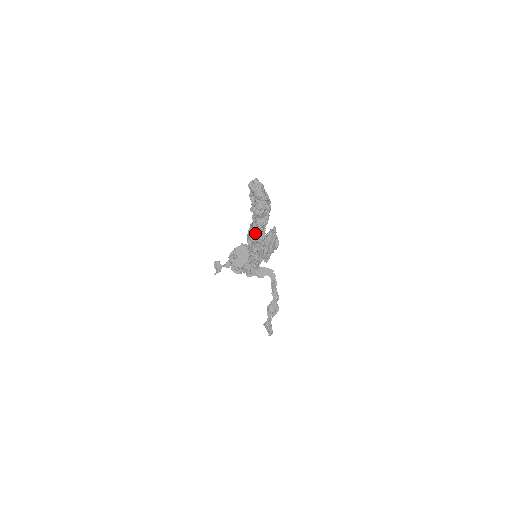
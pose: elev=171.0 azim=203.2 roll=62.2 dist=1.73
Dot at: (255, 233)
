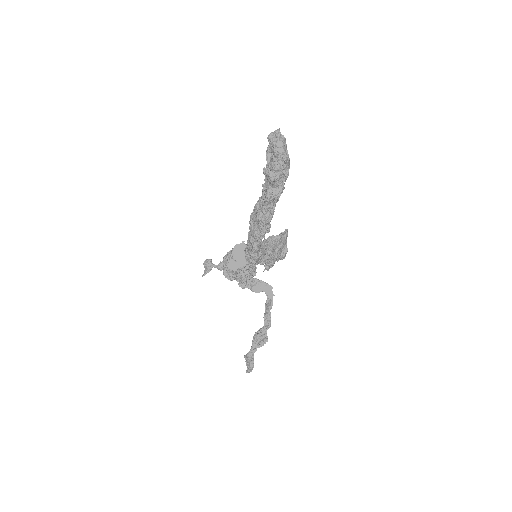
Dot at: (261, 209)
